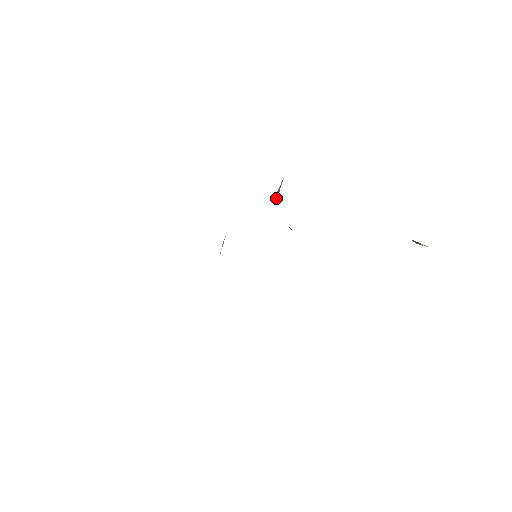
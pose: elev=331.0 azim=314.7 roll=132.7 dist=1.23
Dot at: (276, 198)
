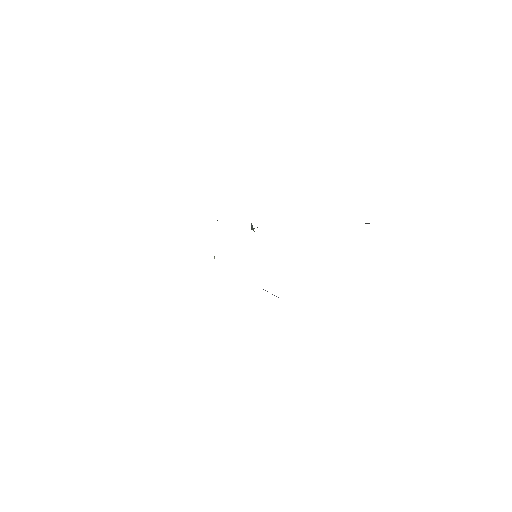
Dot at: (253, 229)
